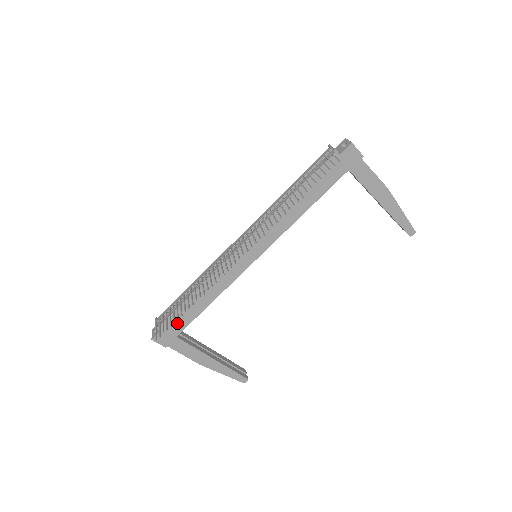
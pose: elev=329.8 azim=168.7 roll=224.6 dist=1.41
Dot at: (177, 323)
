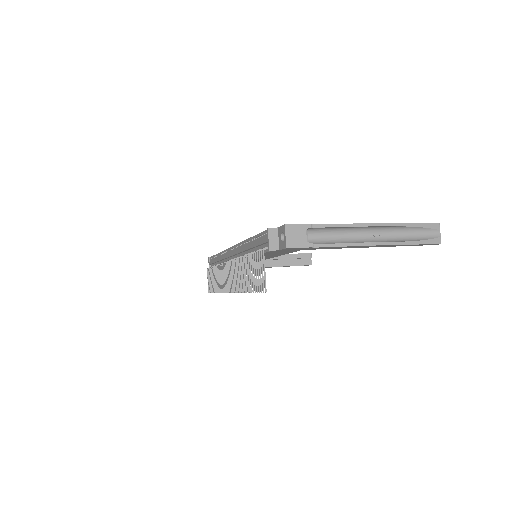
Dot at: occluded
